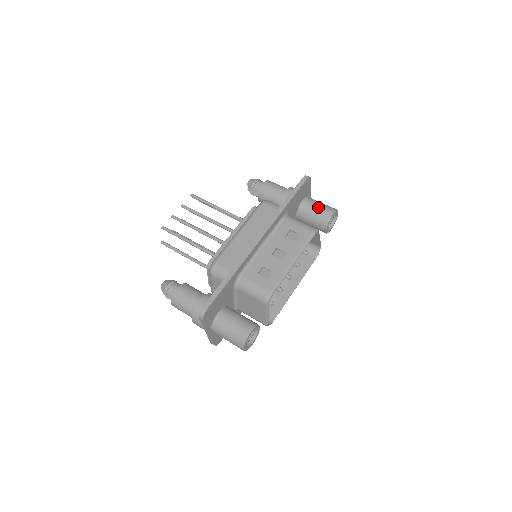
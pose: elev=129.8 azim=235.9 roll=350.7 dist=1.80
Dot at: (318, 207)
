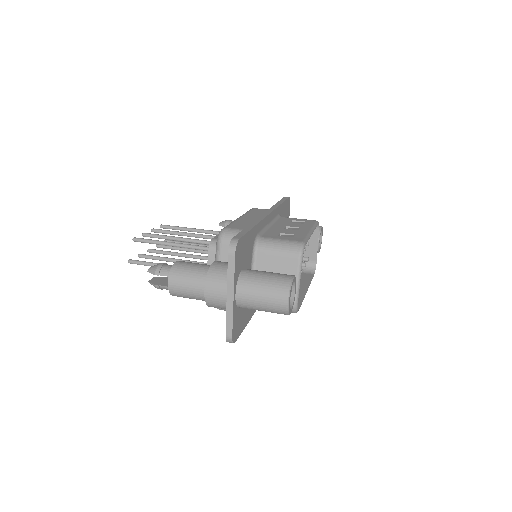
Dot at: occluded
